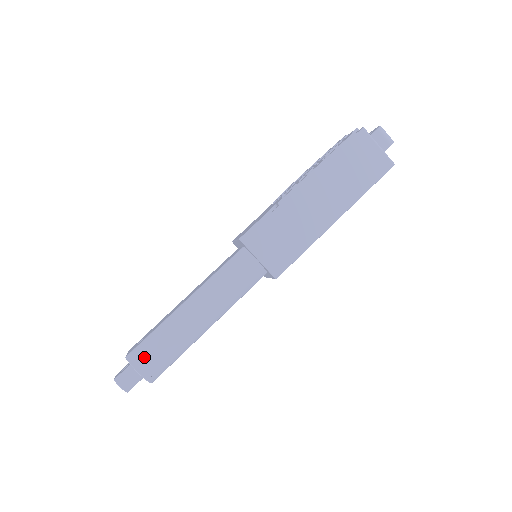
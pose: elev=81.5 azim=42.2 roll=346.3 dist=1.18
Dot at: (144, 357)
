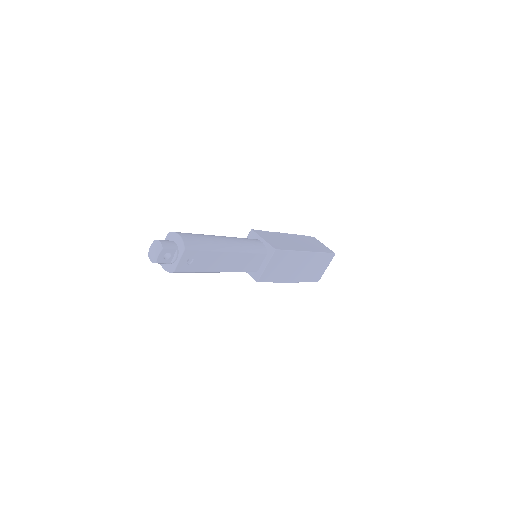
Dot at: (185, 233)
